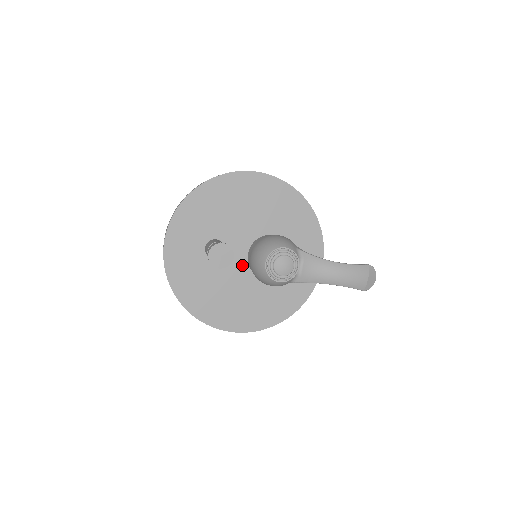
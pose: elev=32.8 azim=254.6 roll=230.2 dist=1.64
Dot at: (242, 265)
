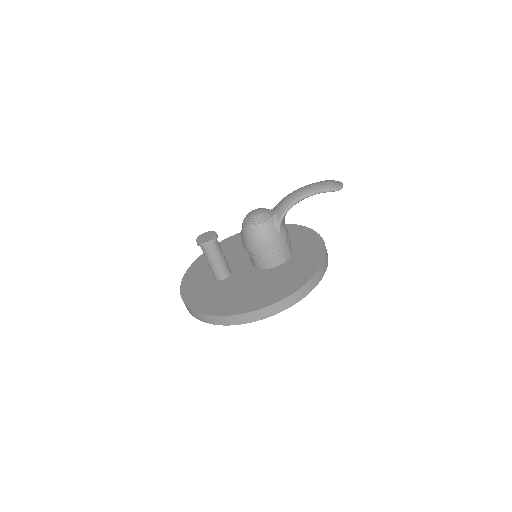
Dot at: (250, 271)
